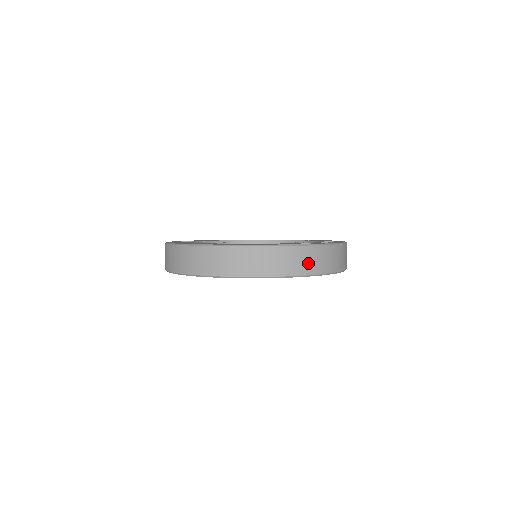
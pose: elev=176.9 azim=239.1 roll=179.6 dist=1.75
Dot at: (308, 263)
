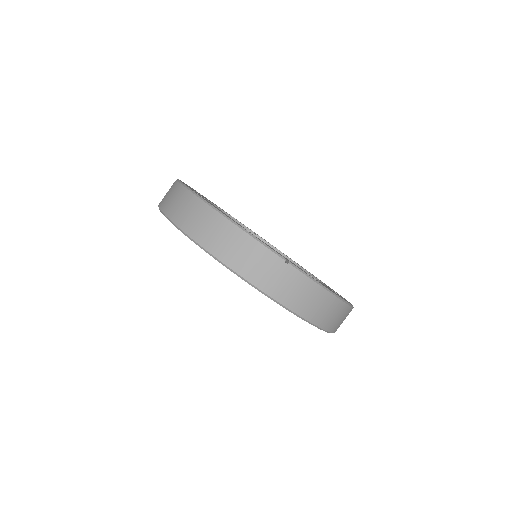
Dot at: (216, 238)
